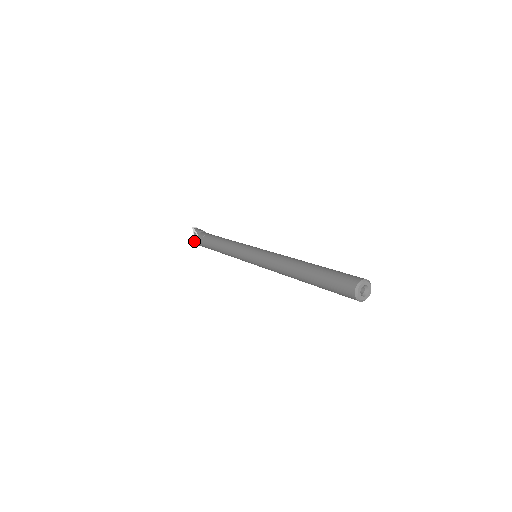
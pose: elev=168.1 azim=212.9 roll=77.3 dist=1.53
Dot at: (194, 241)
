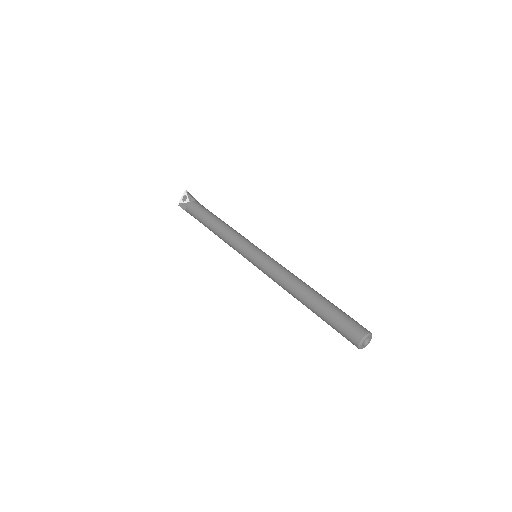
Dot at: (180, 203)
